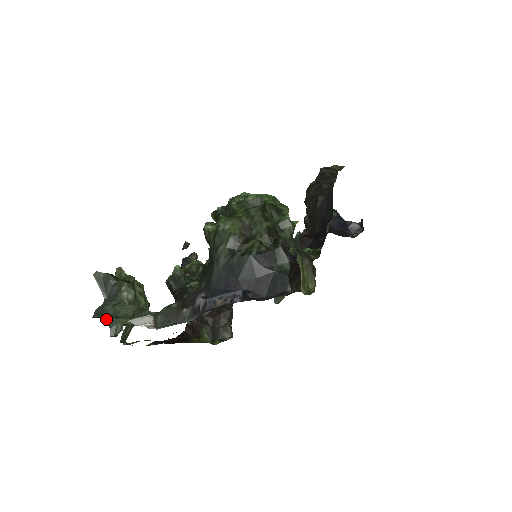
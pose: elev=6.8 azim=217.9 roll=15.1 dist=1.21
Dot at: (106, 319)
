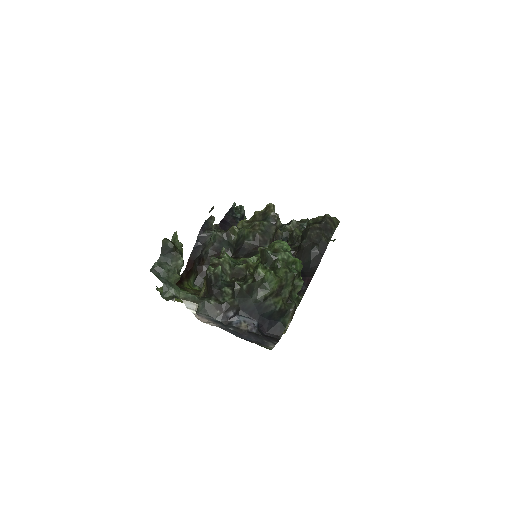
Dot at: (163, 283)
